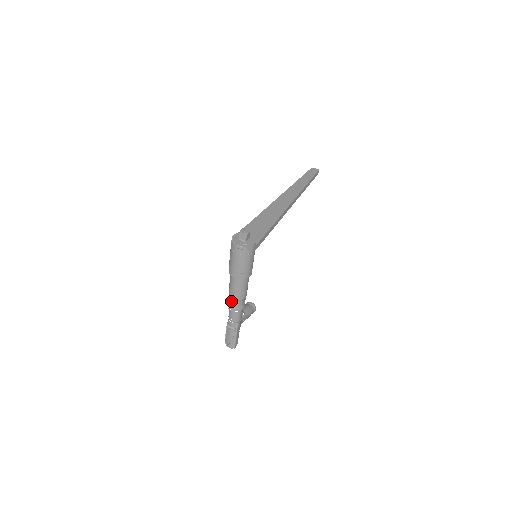
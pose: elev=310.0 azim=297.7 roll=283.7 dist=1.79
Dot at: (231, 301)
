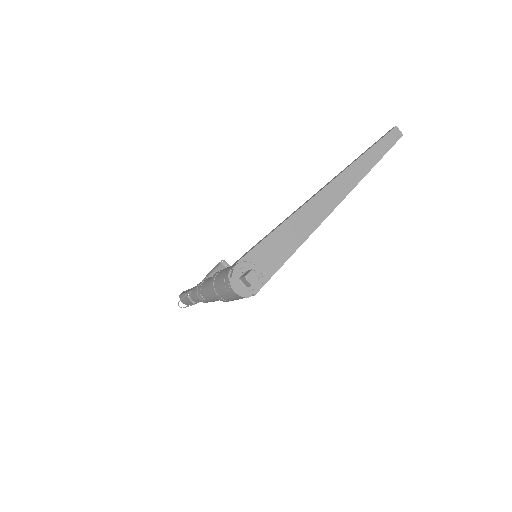
Dot at: (201, 294)
